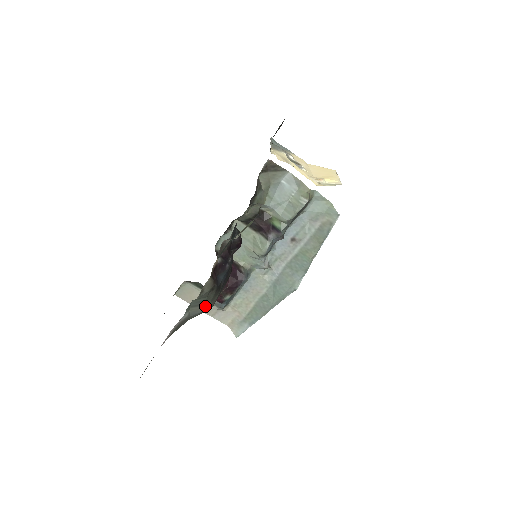
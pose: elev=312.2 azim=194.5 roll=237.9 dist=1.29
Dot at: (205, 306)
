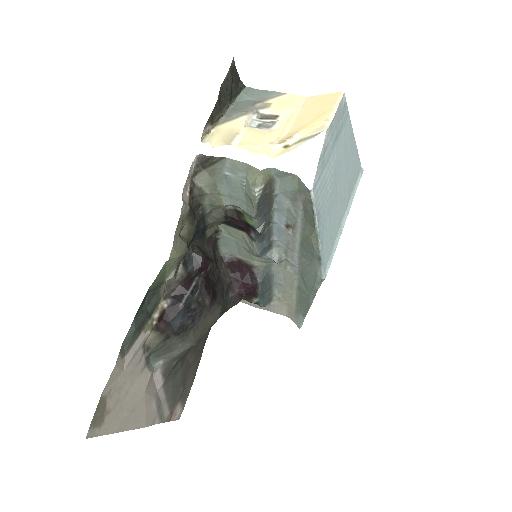
Dot at: (177, 350)
